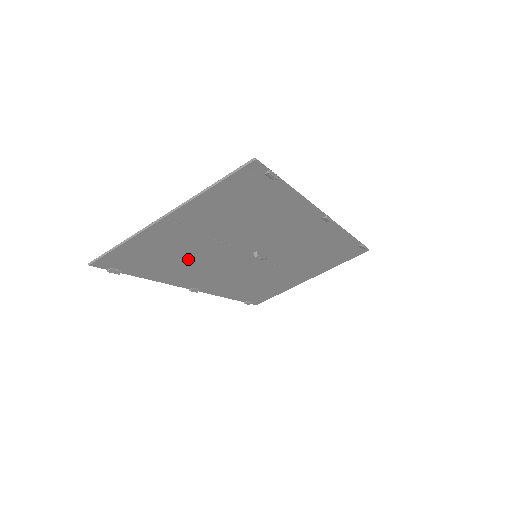
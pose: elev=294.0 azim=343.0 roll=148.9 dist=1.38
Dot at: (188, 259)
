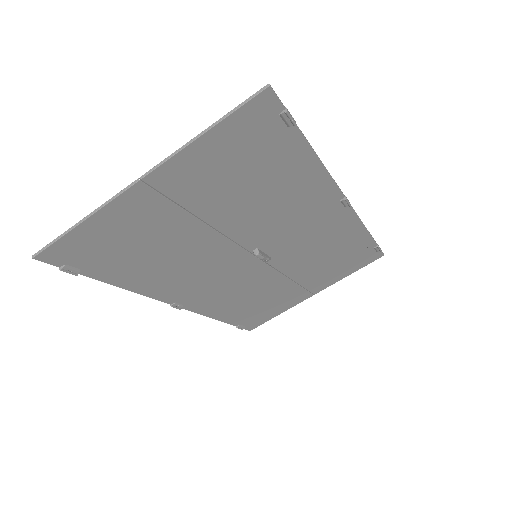
Dot at: (171, 256)
